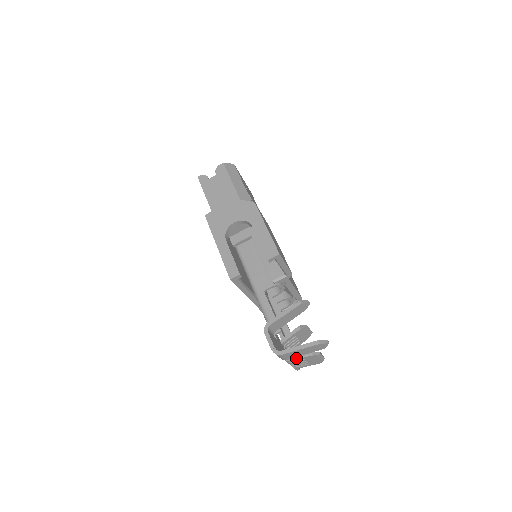
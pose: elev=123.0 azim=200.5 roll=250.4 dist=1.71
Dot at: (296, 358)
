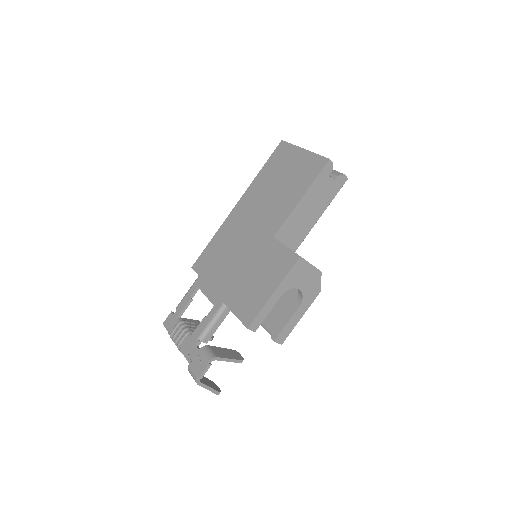
Dot at: occluded
